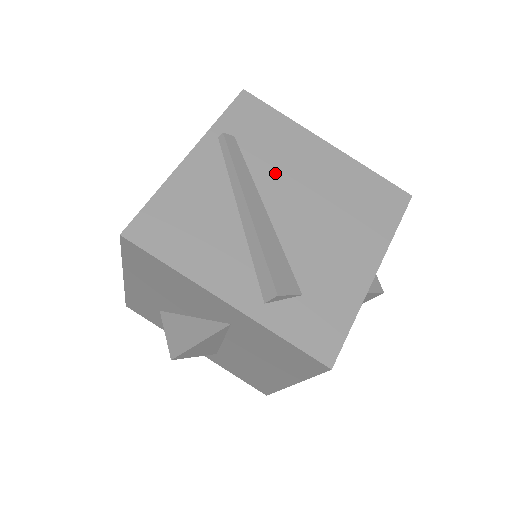
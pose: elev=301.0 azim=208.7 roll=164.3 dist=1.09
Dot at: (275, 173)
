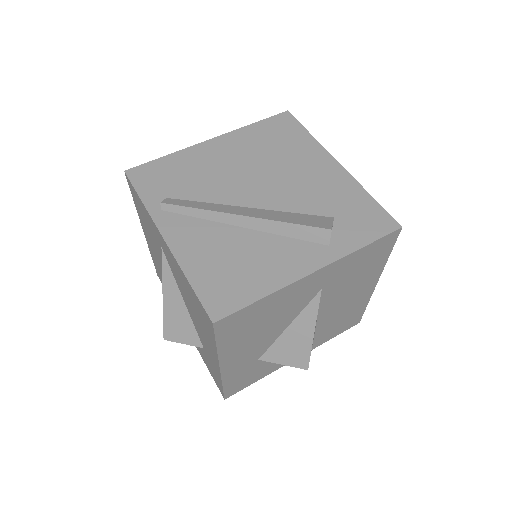
Dot at: (218, 186)
